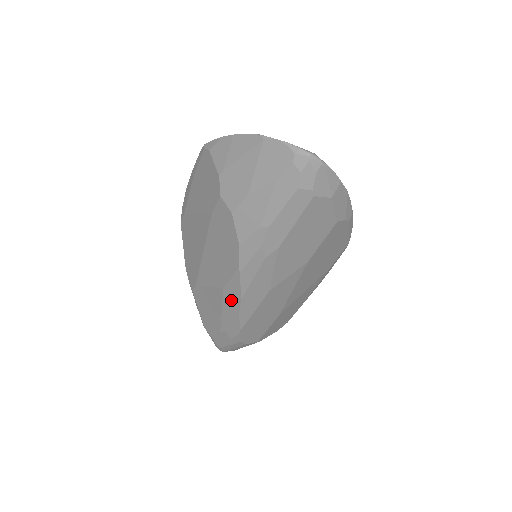
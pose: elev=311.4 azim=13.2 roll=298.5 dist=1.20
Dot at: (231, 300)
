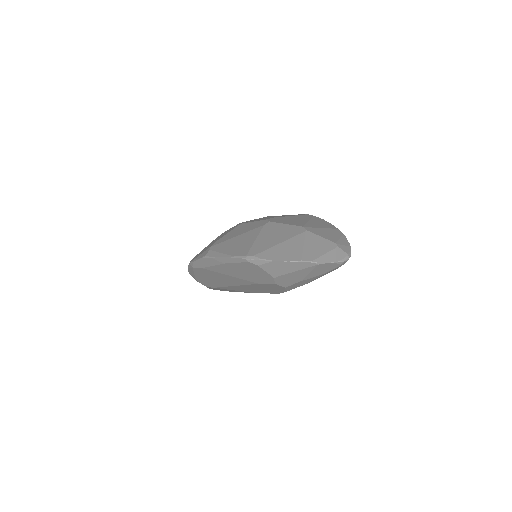
Dot at: occluded
